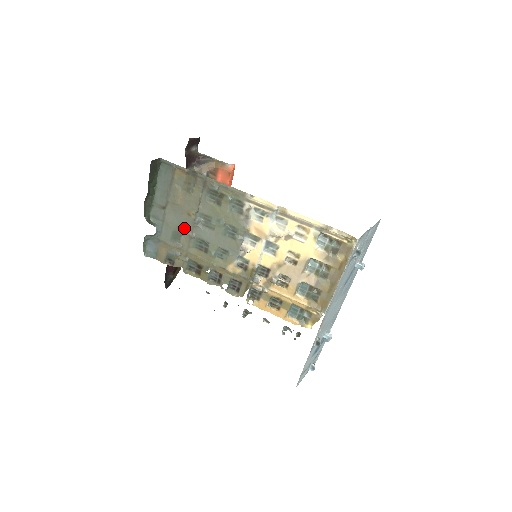
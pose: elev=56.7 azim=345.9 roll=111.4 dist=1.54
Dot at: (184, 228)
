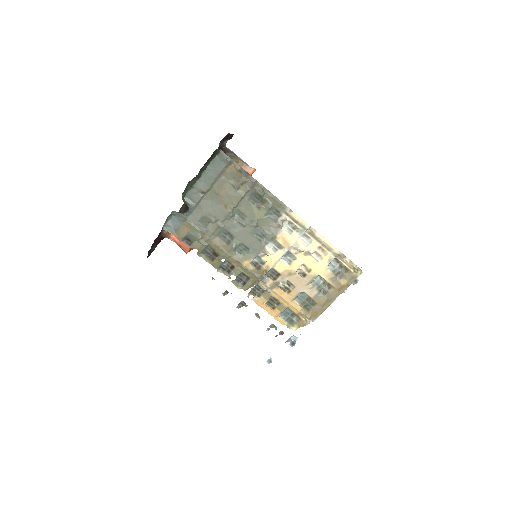
Dot at: (216, 217)
